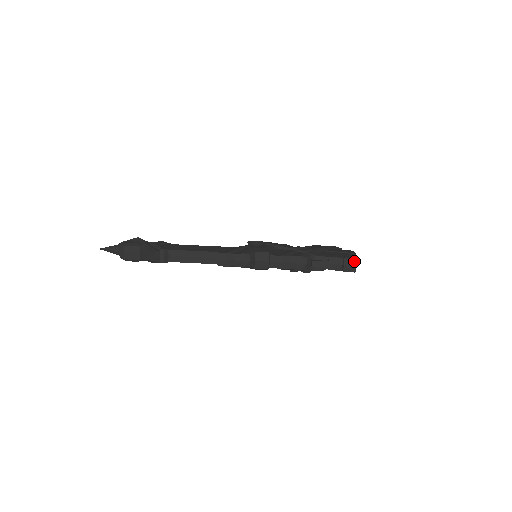
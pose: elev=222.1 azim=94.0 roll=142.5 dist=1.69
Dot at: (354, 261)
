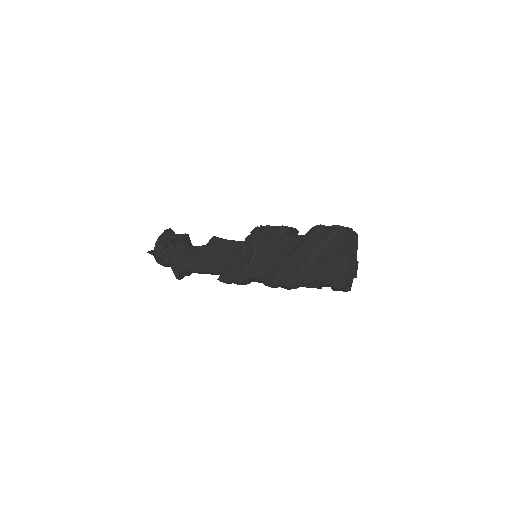
Dot at: (342, 289)
